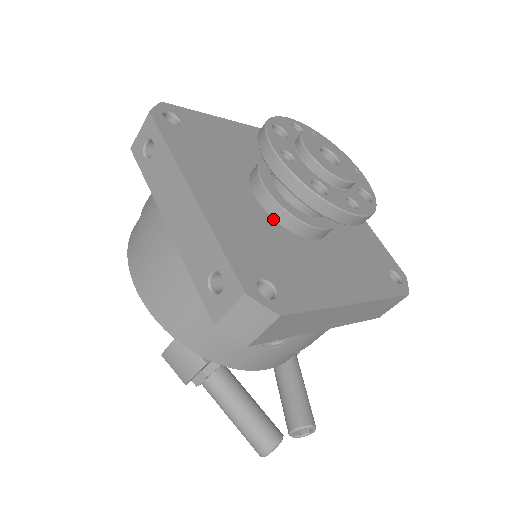
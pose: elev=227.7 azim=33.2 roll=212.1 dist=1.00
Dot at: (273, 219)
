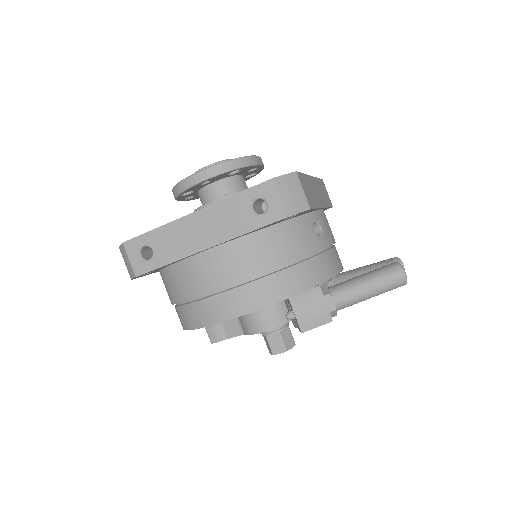
Dot at: occluded
